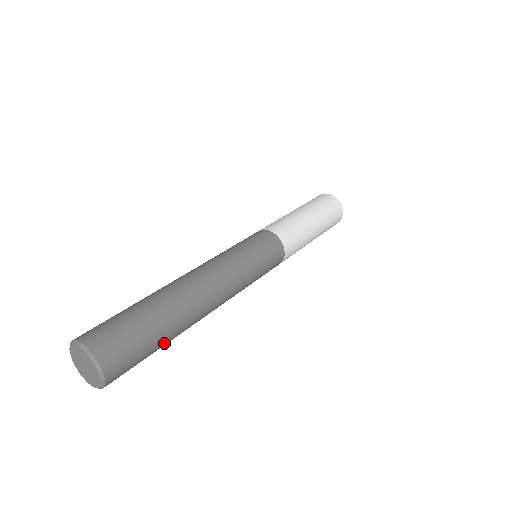
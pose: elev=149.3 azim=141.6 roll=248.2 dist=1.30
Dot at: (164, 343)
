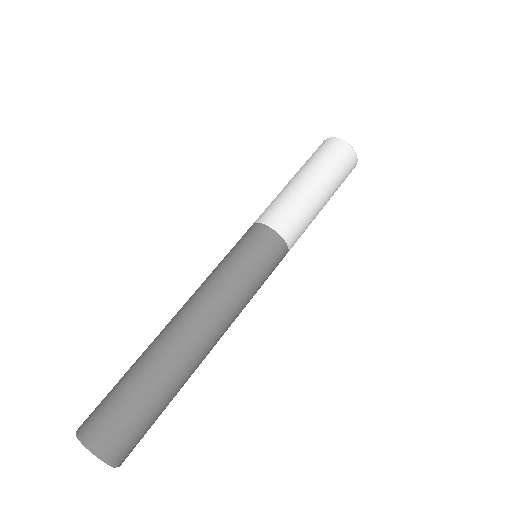
Dot at: (169, 402)
